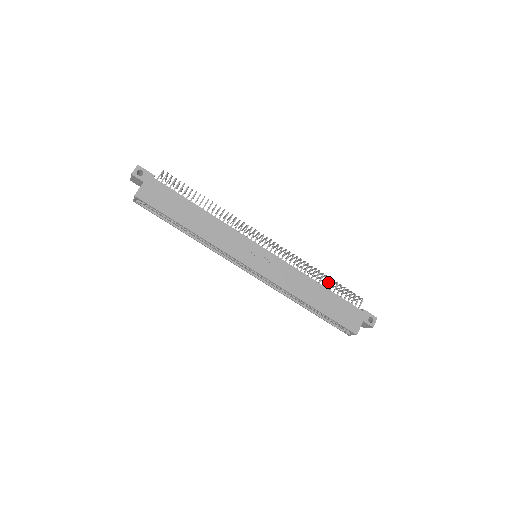
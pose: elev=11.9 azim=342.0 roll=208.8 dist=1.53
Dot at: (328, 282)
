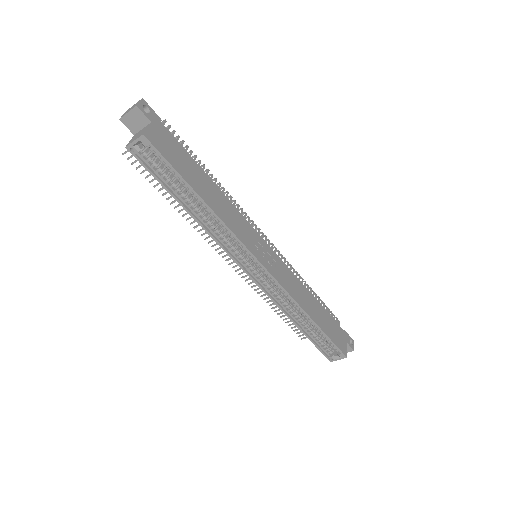
Dot at: (316, 297)
